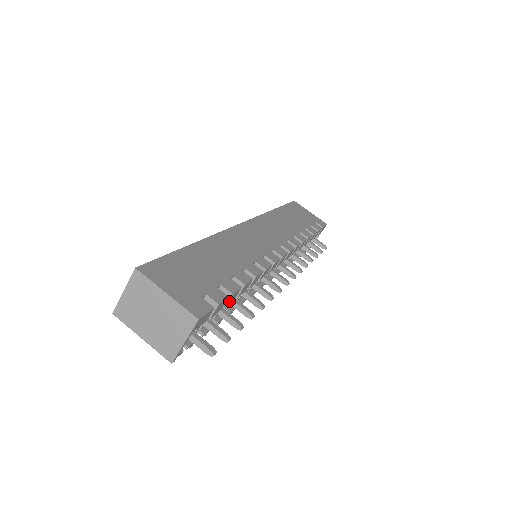
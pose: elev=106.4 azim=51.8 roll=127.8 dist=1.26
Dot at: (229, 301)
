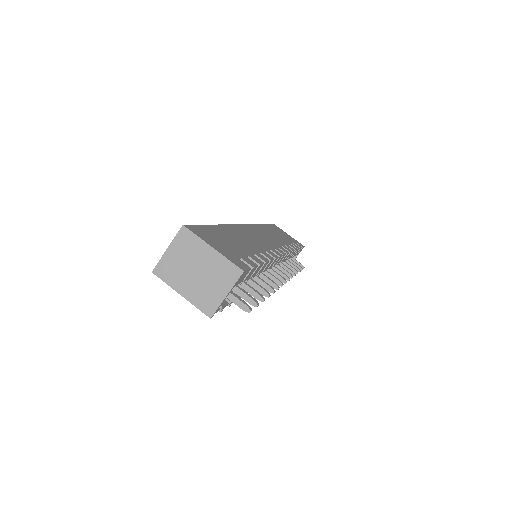
Dot at: (254, 273)
